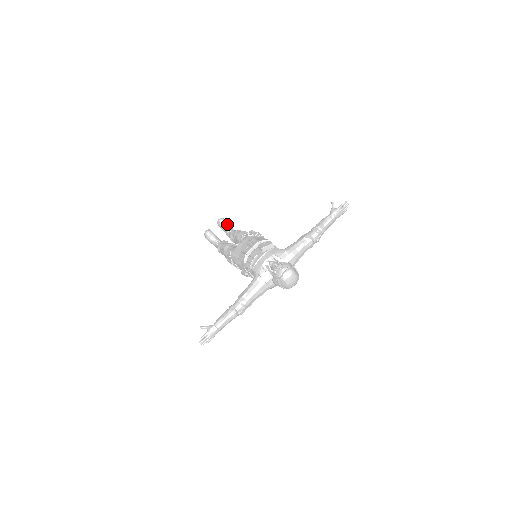
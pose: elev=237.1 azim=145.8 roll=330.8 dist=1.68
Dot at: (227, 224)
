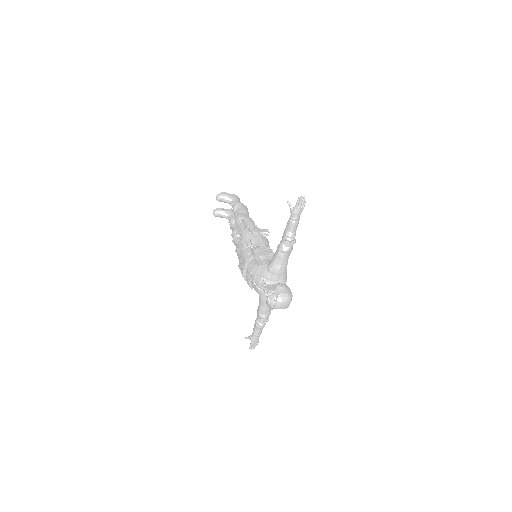
Dot at: (225, 198)
